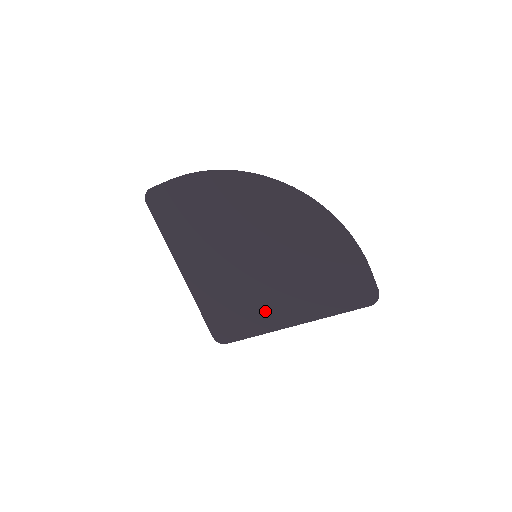
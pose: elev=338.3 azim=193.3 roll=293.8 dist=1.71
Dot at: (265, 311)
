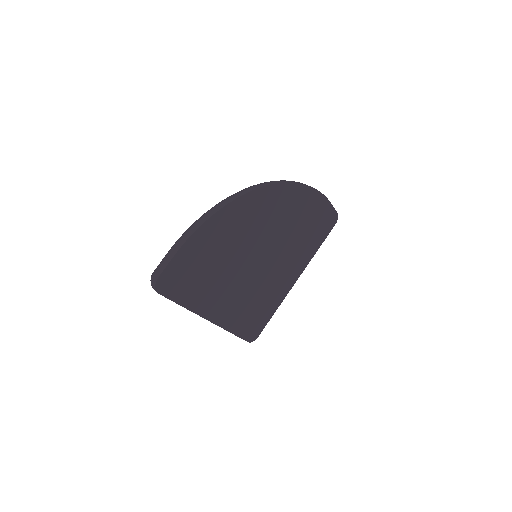
Dot at: (277, 288)
